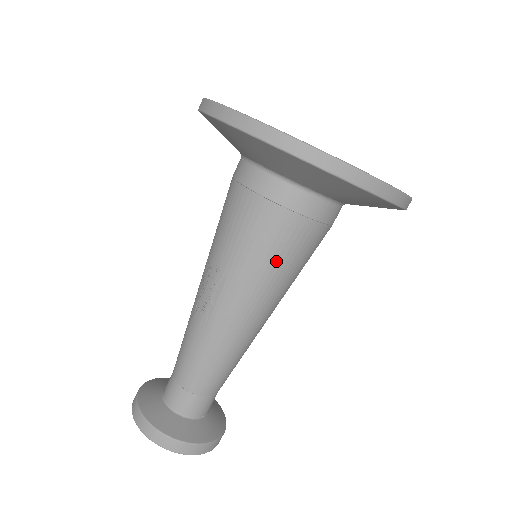
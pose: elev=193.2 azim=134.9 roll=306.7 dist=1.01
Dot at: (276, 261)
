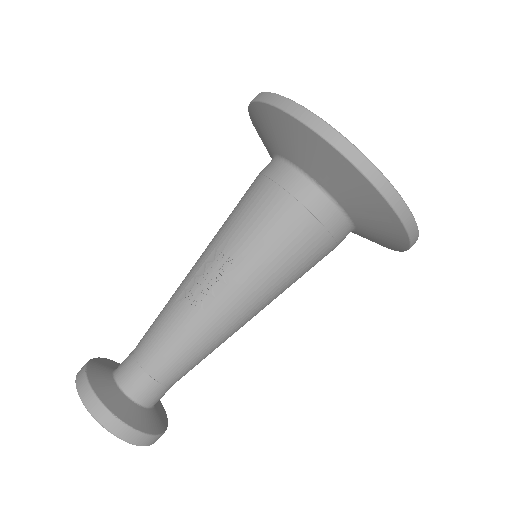
Dot at: (291, 268)
